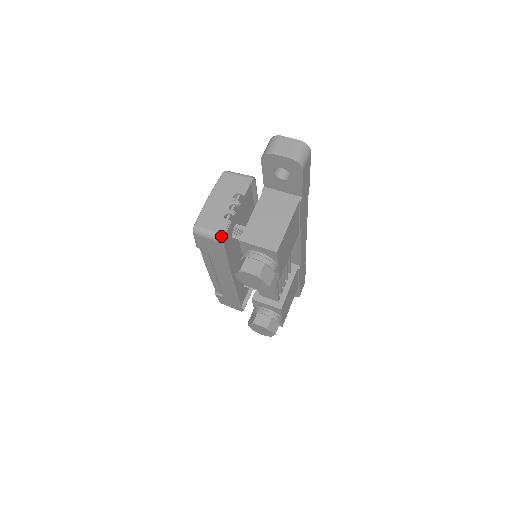
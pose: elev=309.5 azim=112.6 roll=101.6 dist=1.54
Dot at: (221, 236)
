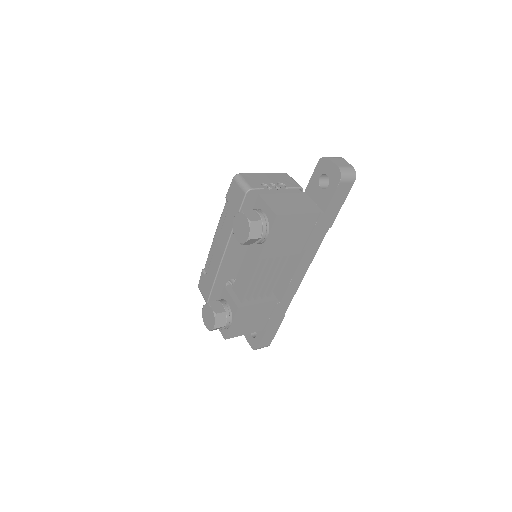
Dot at: (249, 188)
